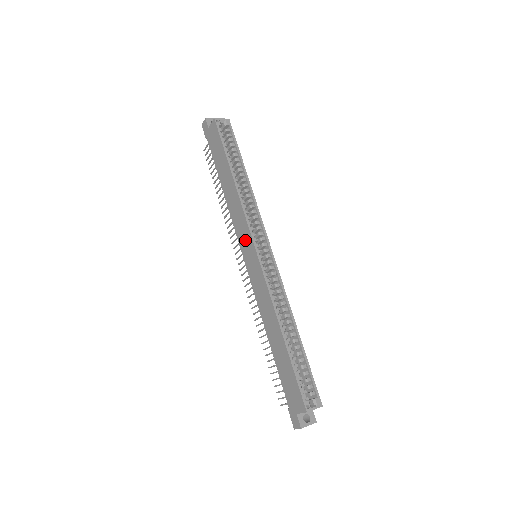
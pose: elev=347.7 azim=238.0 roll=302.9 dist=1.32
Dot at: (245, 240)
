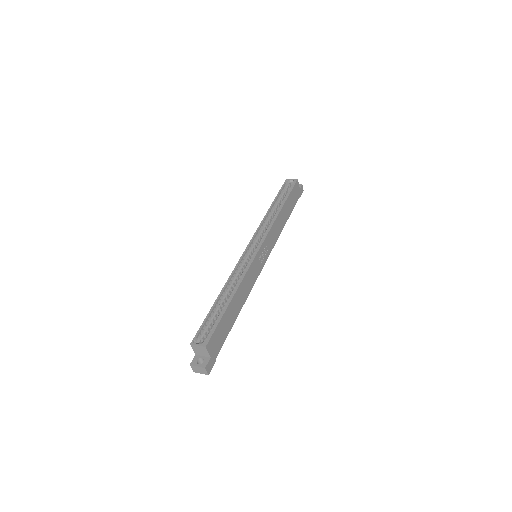
Dot at: occluded
